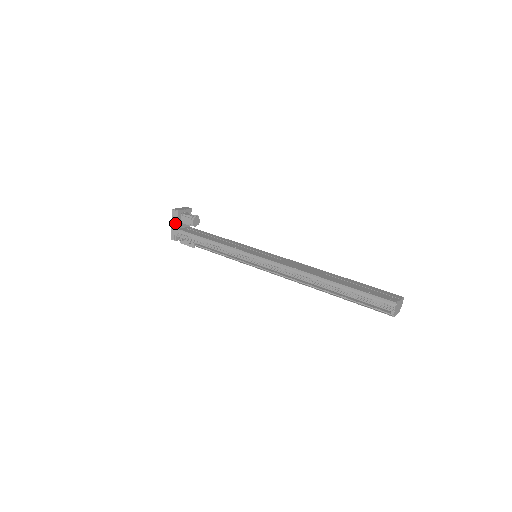
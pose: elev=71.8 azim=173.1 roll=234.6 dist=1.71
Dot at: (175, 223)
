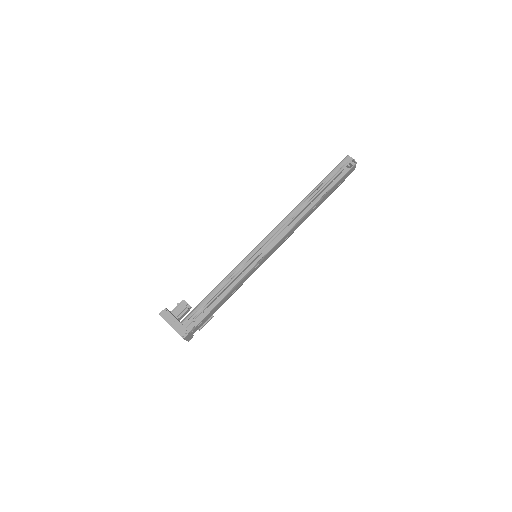
Dot at: (173, 320)
